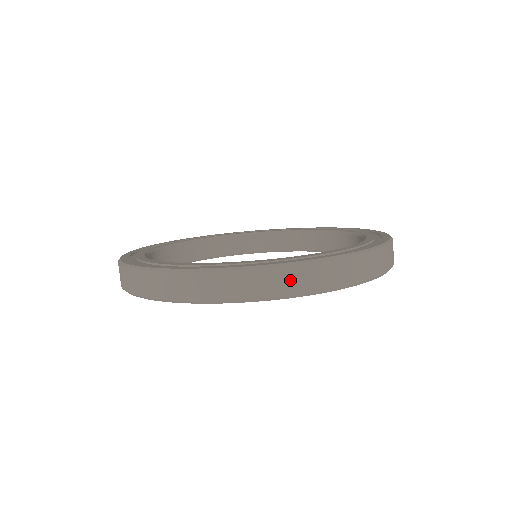
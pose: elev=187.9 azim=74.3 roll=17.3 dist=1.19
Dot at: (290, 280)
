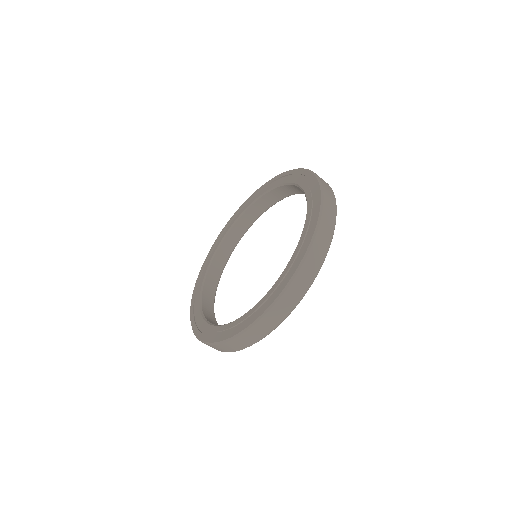
Dot at: (237, 345)
